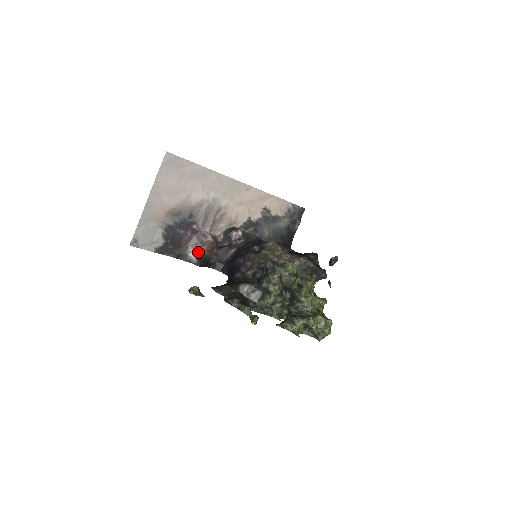
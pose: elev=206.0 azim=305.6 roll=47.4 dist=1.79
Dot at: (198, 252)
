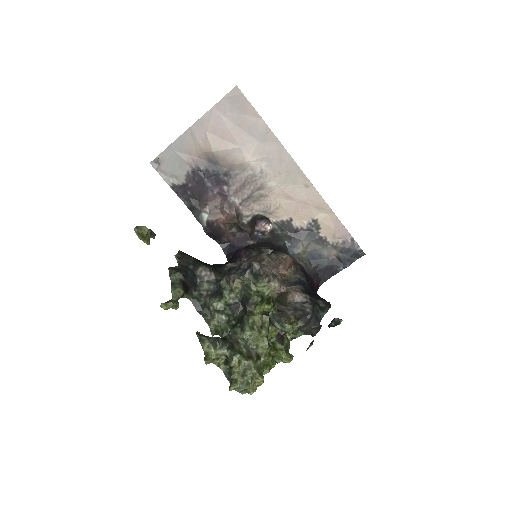
Dot at: (212, 216)
